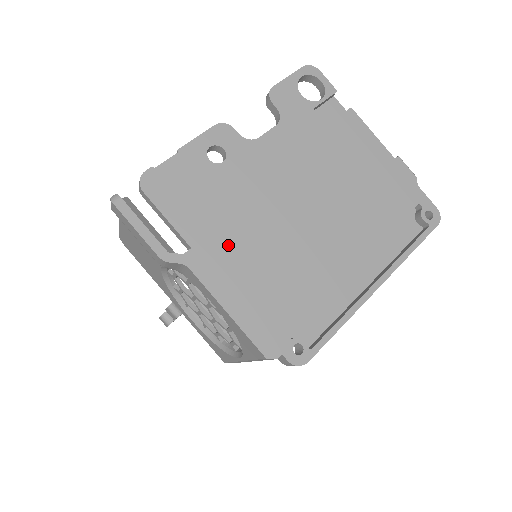
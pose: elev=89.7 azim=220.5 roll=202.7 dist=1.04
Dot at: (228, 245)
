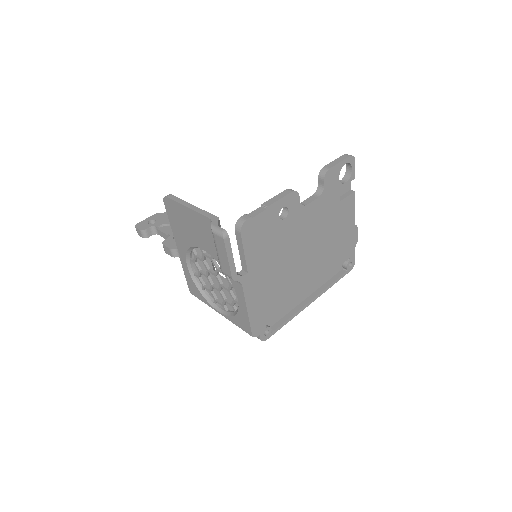
Dot at: (264, 273)
